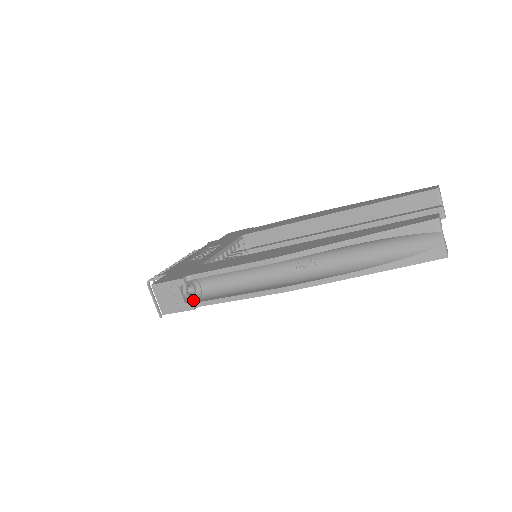
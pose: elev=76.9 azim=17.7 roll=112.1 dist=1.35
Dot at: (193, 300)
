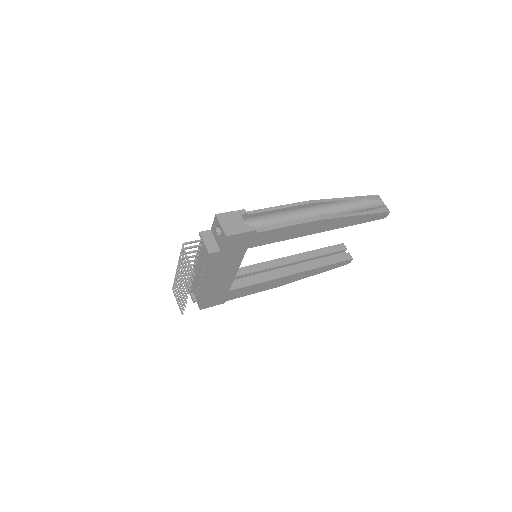
Dot at: occluded
